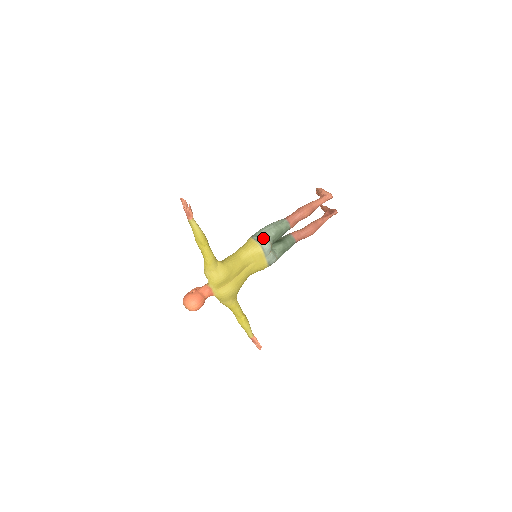
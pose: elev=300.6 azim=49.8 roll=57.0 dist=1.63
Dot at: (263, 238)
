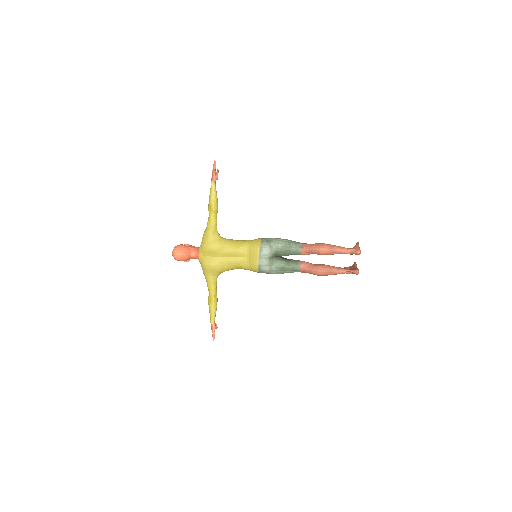
Dot at: (268, 243)
